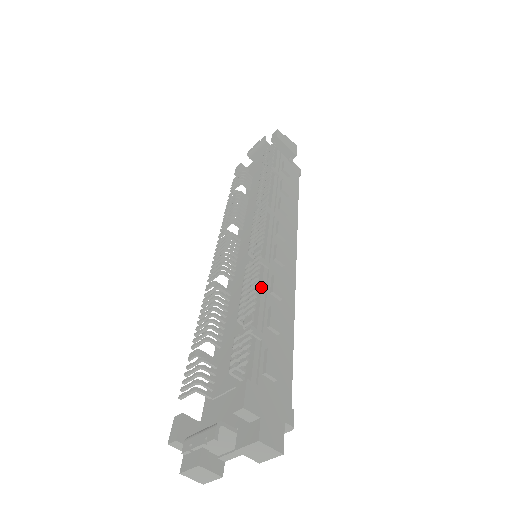
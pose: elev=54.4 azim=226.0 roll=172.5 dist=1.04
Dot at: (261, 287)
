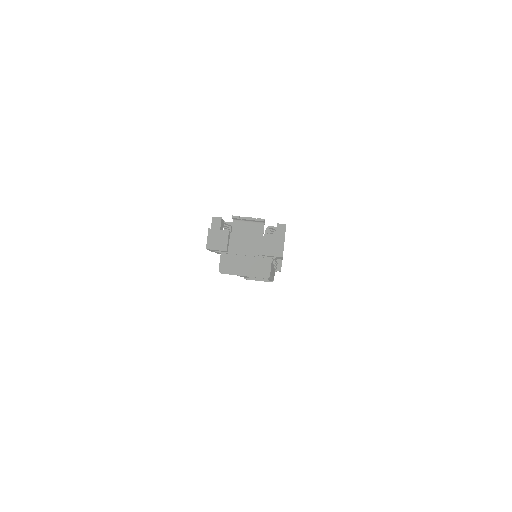
Dot at: occluded
